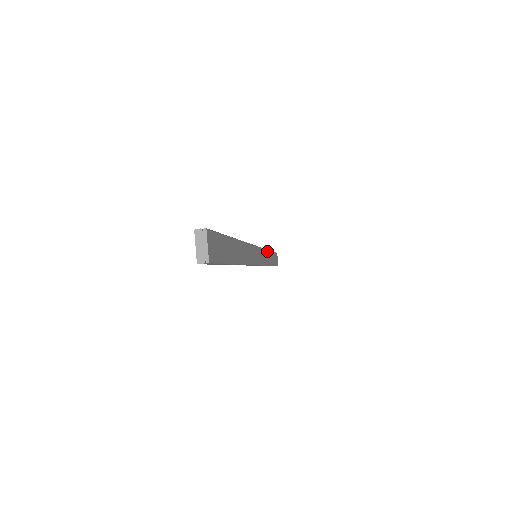
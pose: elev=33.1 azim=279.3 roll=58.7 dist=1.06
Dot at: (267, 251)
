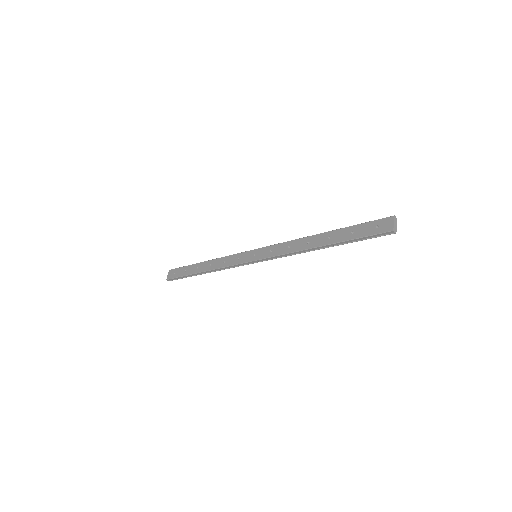
Dot at: occluded
